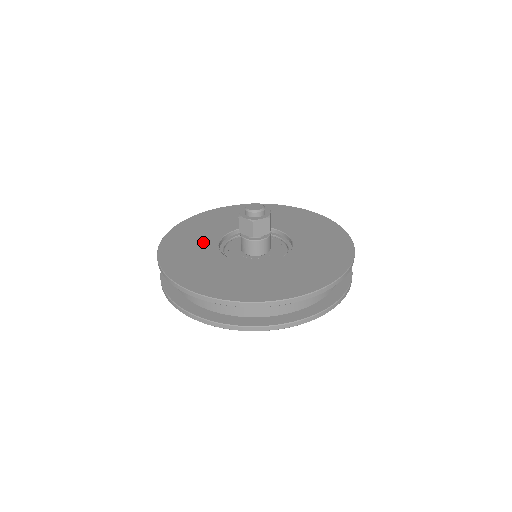
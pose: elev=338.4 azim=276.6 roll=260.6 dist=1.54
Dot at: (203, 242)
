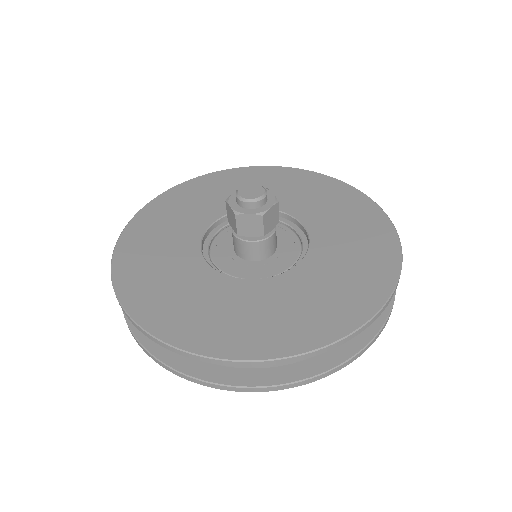
Dot at: (181, 266)
